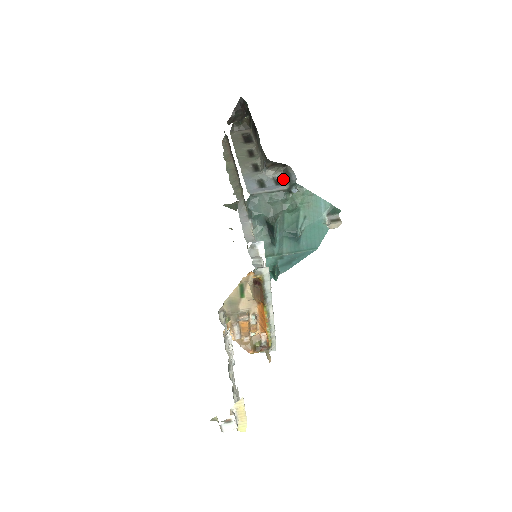
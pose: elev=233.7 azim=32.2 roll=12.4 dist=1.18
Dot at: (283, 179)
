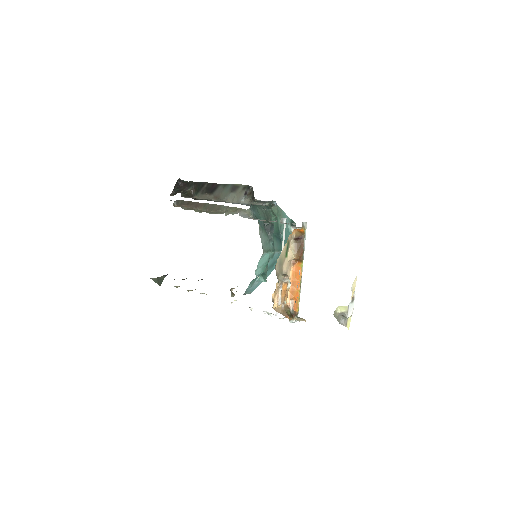
Dot at: (257, 204)
